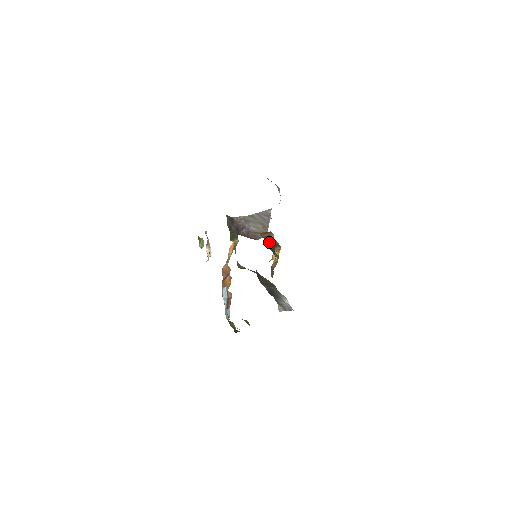
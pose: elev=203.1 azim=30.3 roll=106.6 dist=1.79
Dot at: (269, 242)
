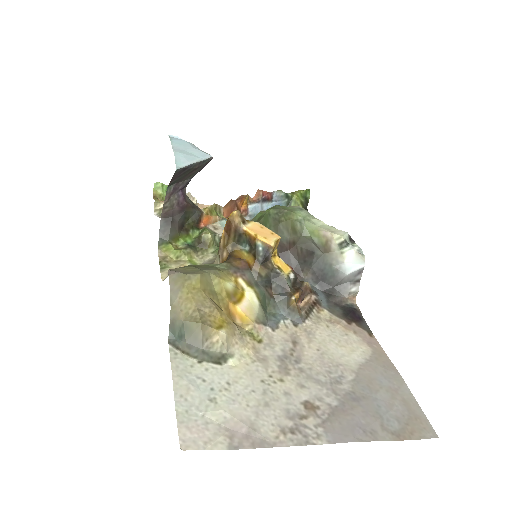
Dot at: (265, 302)
